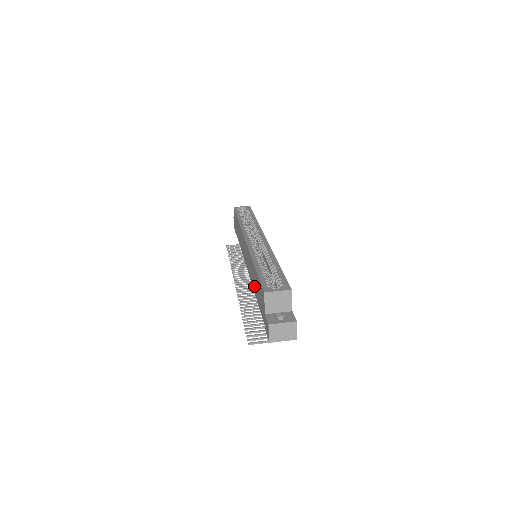
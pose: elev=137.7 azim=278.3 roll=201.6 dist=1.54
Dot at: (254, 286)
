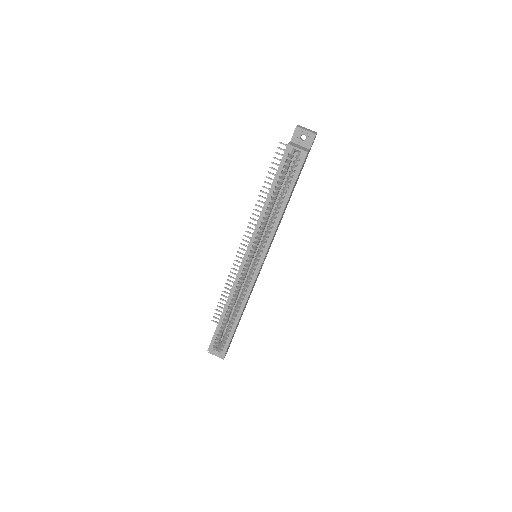
Dot at: occluded
